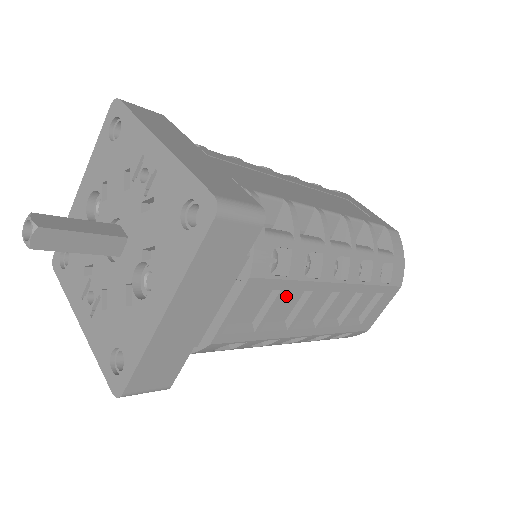
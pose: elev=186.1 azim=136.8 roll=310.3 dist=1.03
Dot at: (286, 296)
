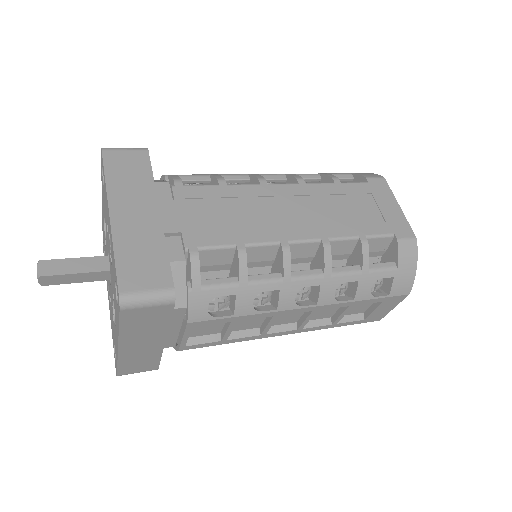
Dot at: occluded
